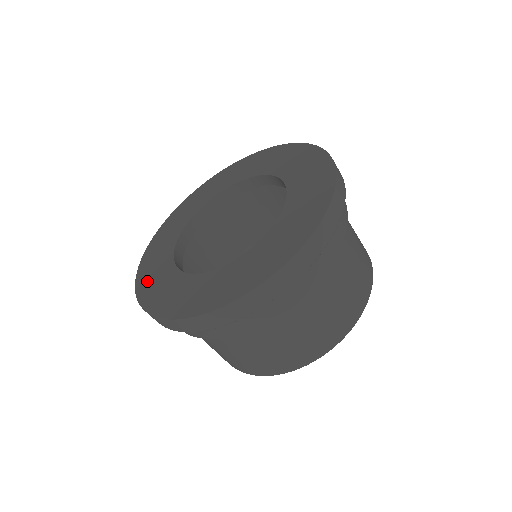
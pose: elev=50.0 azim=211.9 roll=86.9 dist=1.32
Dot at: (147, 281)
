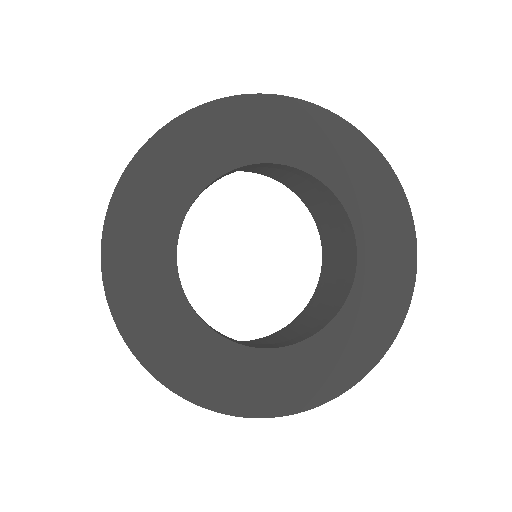
Dot at: (132, 211)
